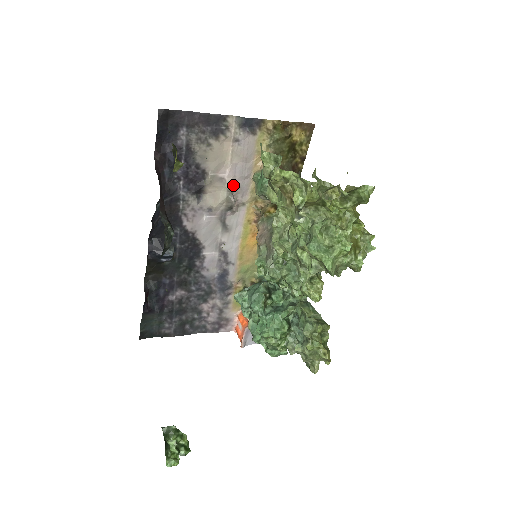
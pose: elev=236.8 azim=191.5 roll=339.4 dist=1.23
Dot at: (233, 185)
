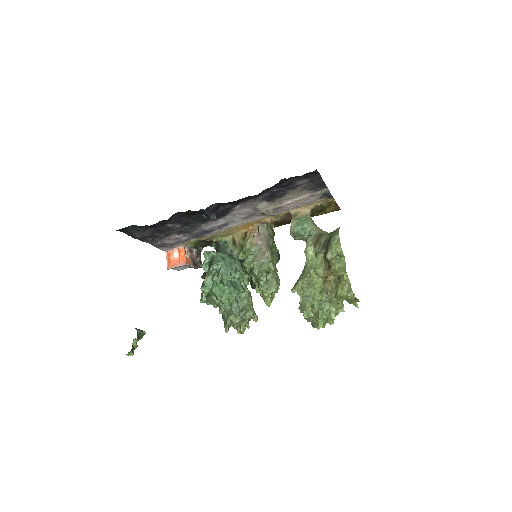
Dot at: (281, 207)
